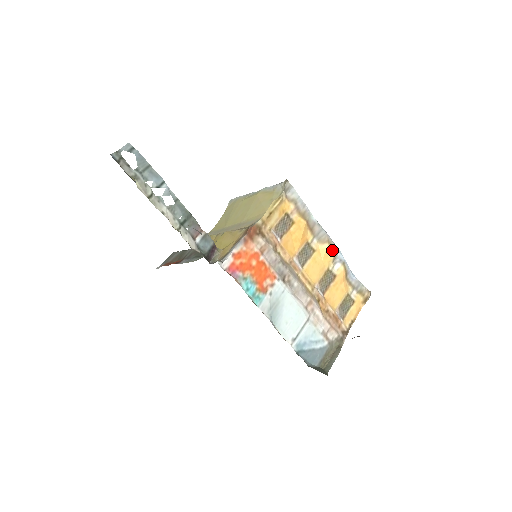
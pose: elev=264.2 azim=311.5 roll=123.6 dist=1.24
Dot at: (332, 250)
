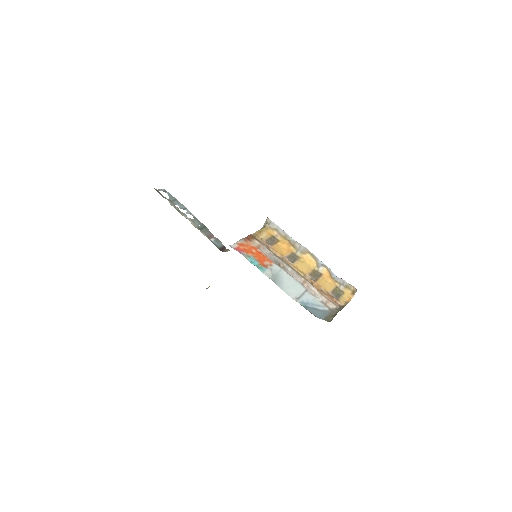
Dot at: (313, 258)
